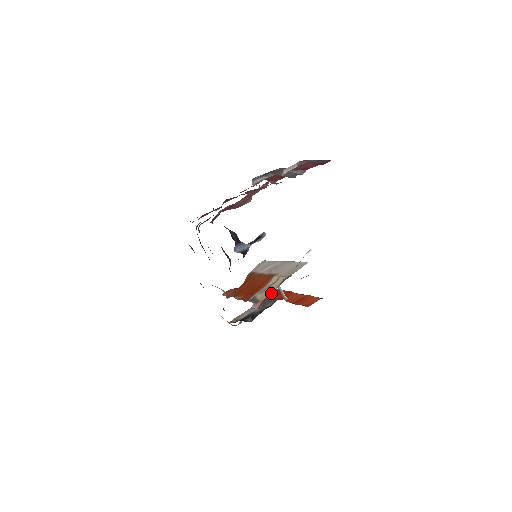
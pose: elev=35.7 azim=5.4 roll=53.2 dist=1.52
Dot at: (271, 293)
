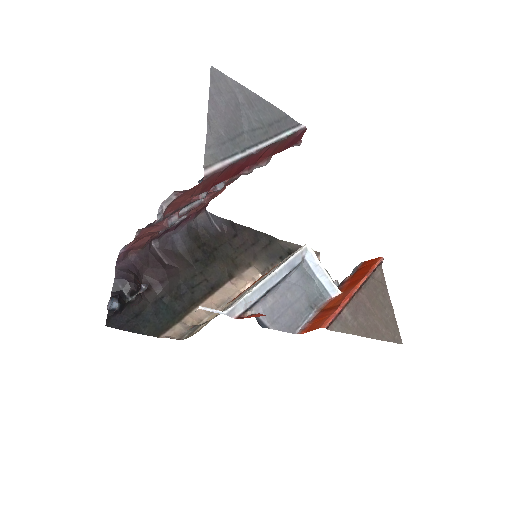
Dot at: occluded
